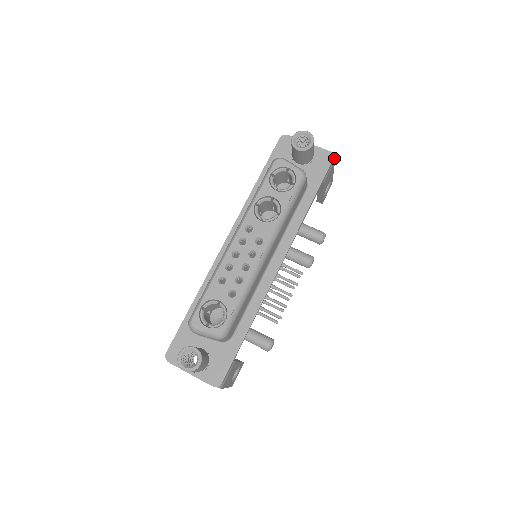
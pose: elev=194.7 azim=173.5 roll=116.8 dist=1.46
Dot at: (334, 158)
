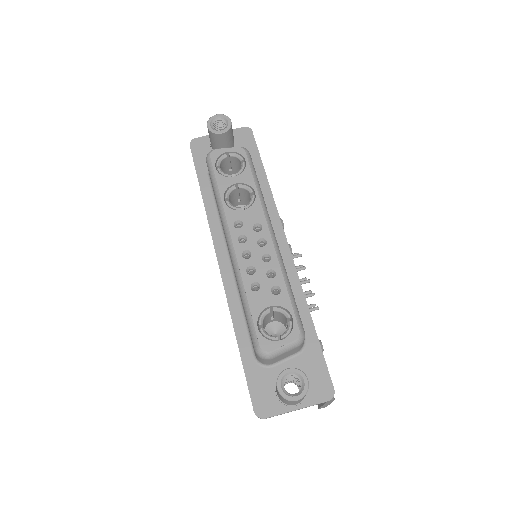
Dot at: occluded
